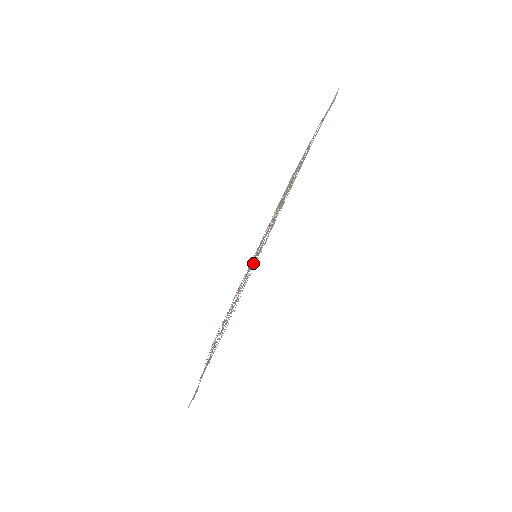
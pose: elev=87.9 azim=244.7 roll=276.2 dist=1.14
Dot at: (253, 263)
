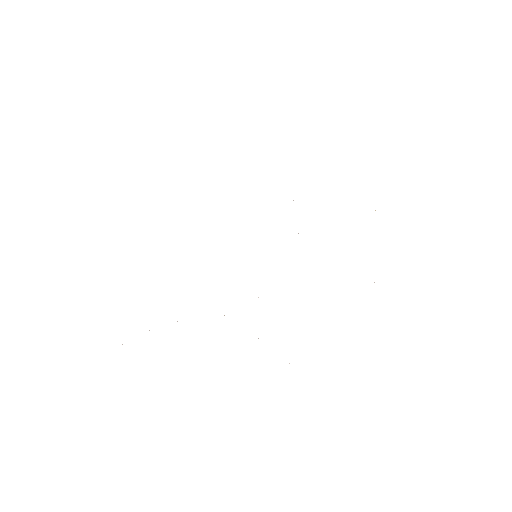
Dot at: occluded
